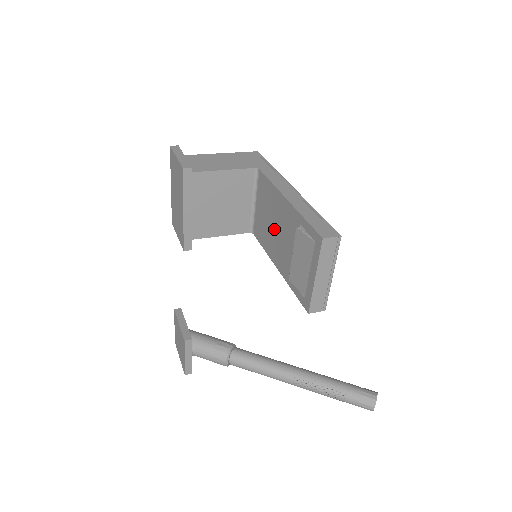
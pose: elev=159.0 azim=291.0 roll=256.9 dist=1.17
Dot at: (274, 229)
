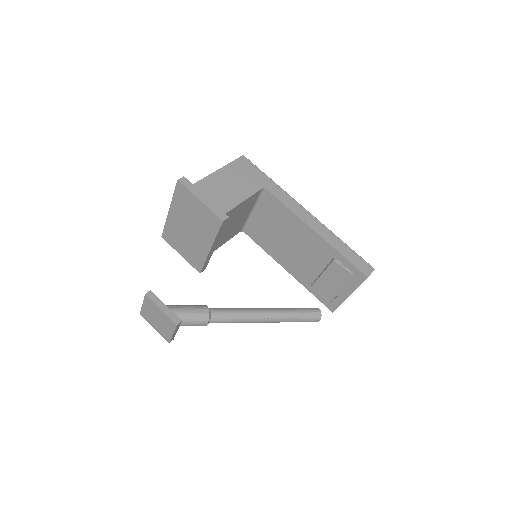
Dot at: (288, 244)
